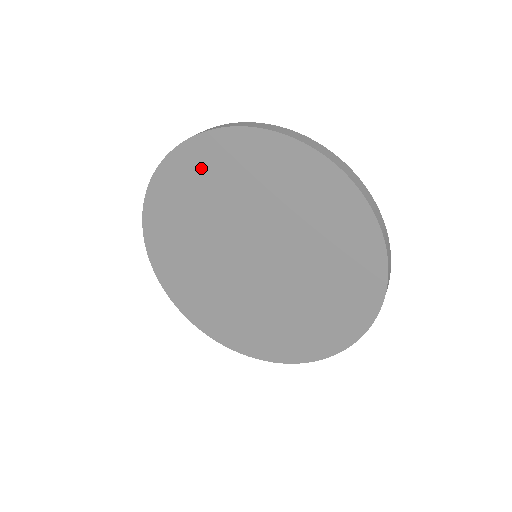
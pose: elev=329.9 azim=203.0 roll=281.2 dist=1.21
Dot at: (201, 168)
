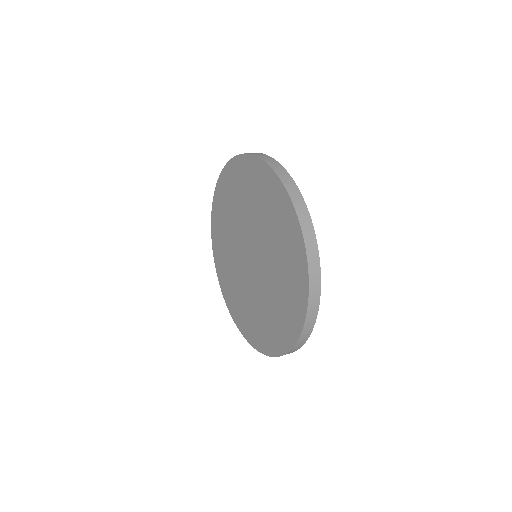
Dot at: (243, 177)
